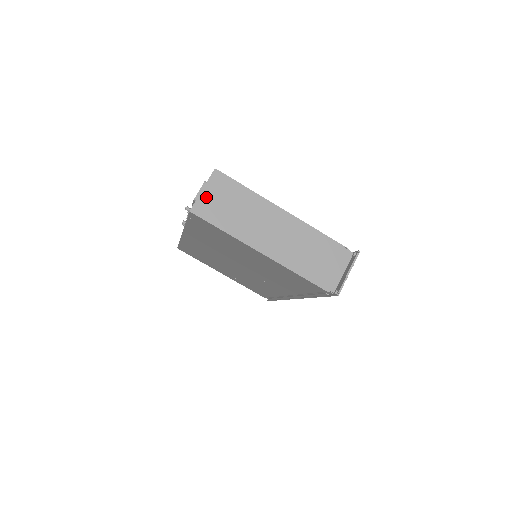
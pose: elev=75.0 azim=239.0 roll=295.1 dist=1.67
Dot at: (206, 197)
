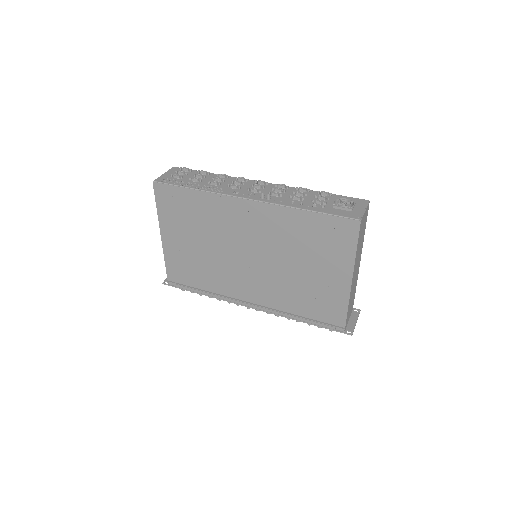
Dot at: (364, 217)
